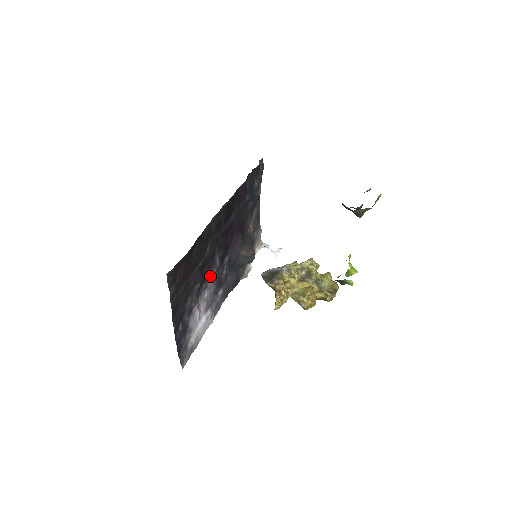
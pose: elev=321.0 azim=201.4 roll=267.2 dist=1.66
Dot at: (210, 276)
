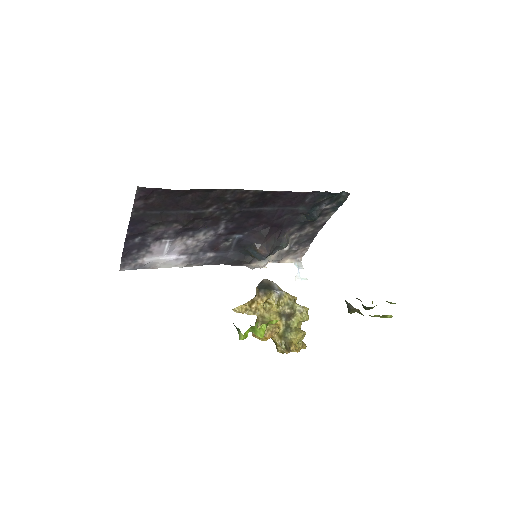
Dot at: (205, 232)
